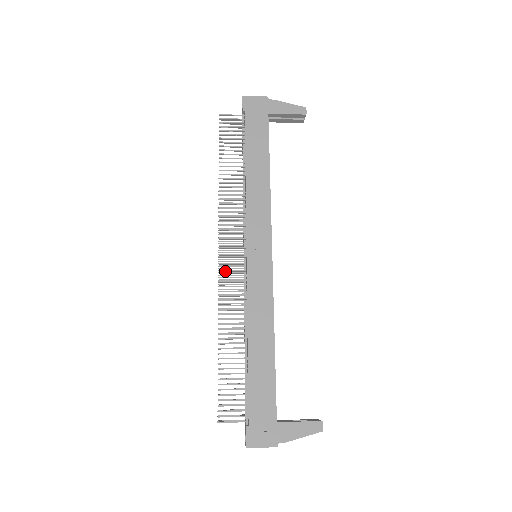
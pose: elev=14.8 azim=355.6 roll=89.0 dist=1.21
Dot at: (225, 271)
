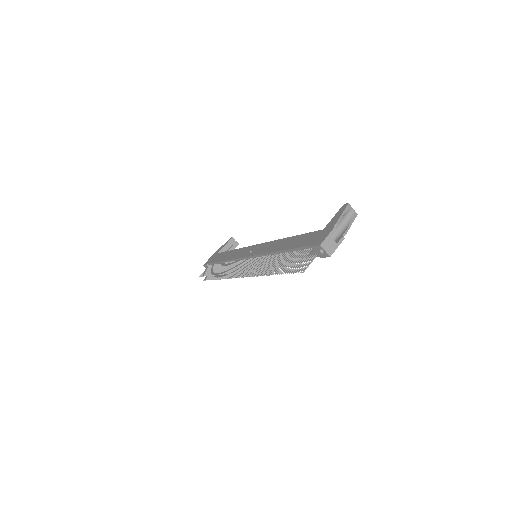
Dot at: (245, 269)
